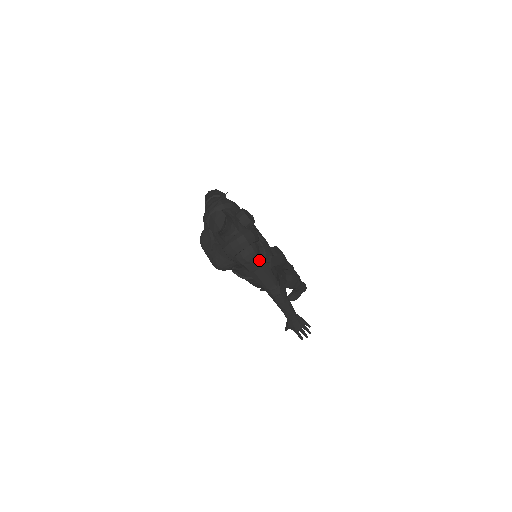
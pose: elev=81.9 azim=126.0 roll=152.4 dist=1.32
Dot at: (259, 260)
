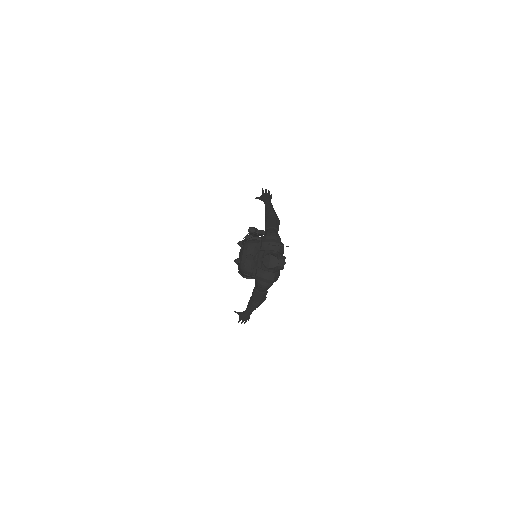
Dot at: (267, 289)
